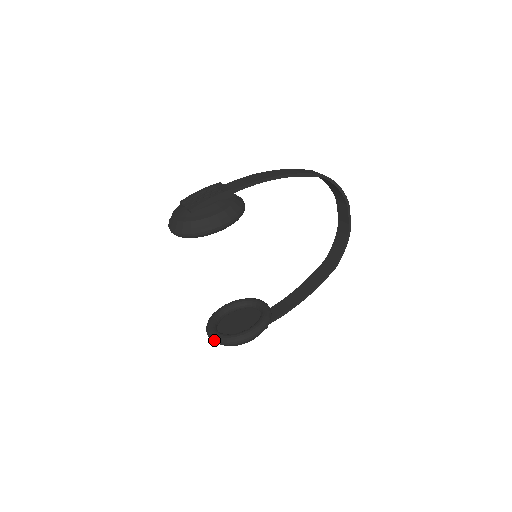
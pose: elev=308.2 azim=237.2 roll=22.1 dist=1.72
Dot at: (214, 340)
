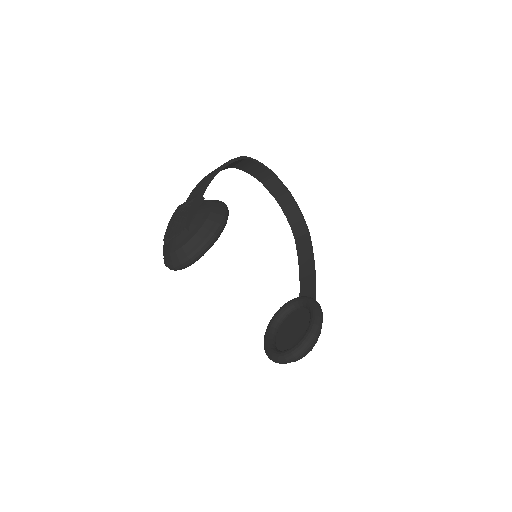
Dot at: (295, 356)
